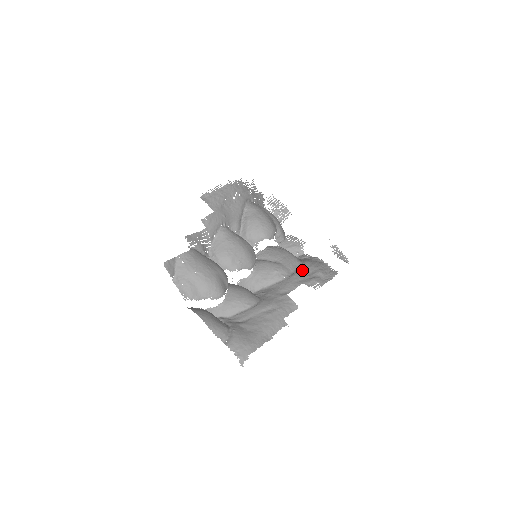
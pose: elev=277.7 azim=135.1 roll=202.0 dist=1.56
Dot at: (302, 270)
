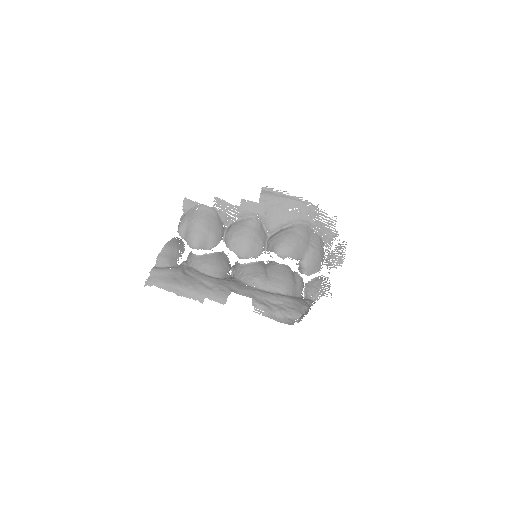
Dot at: (272, 296)
